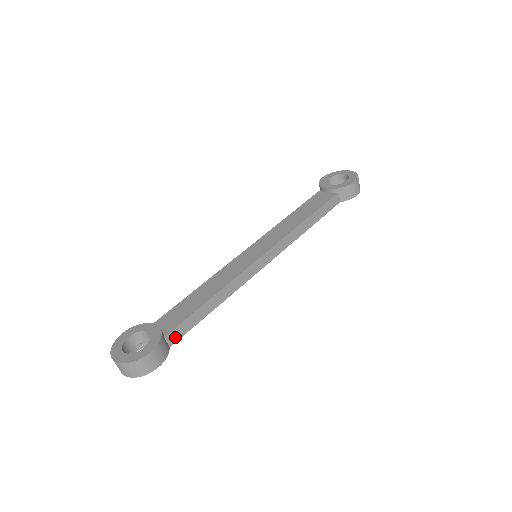
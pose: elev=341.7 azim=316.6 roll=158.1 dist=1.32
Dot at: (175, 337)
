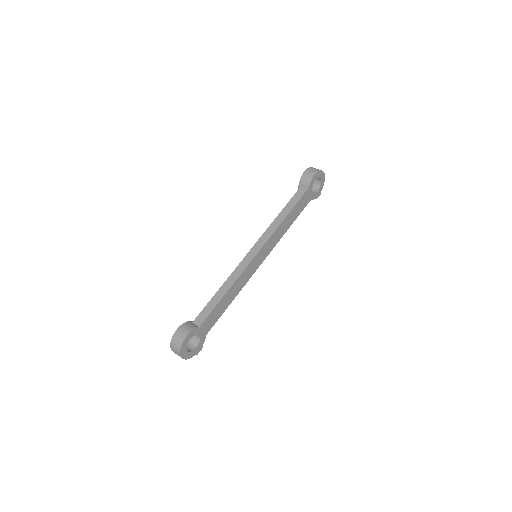
Dot at: (201, 320)
